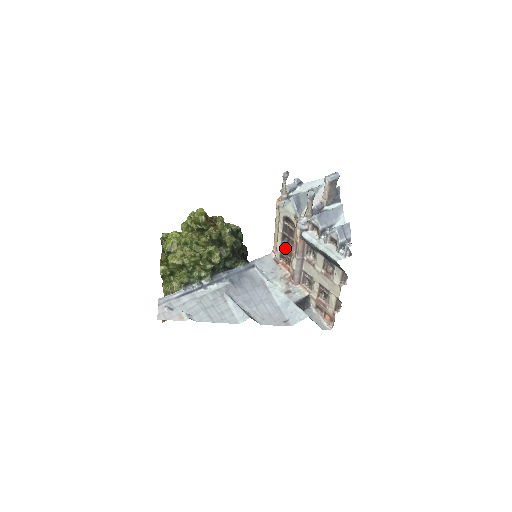
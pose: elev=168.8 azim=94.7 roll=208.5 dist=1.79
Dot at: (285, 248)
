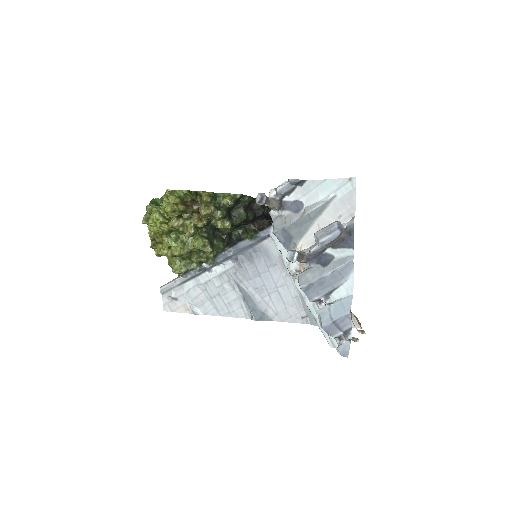
Dot at: occluded
